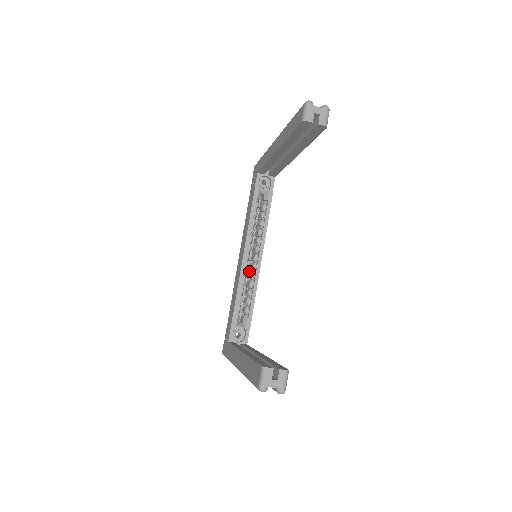
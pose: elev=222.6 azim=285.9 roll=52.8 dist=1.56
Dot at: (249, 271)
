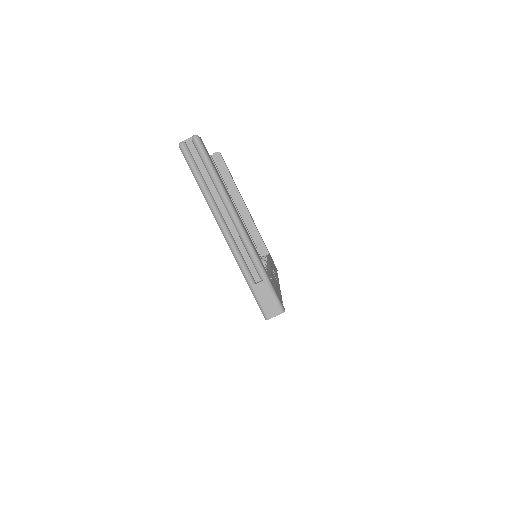
Dot at: occluded
